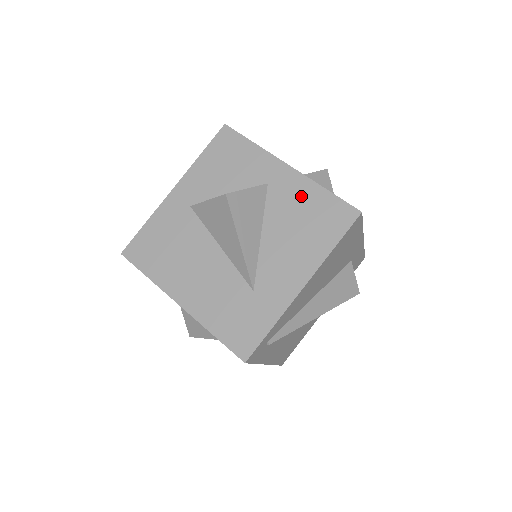
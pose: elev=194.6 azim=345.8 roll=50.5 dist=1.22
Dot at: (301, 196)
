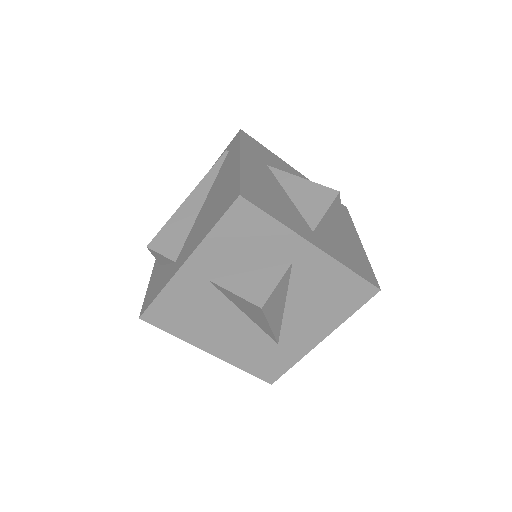
Dot at: (326, 275)
